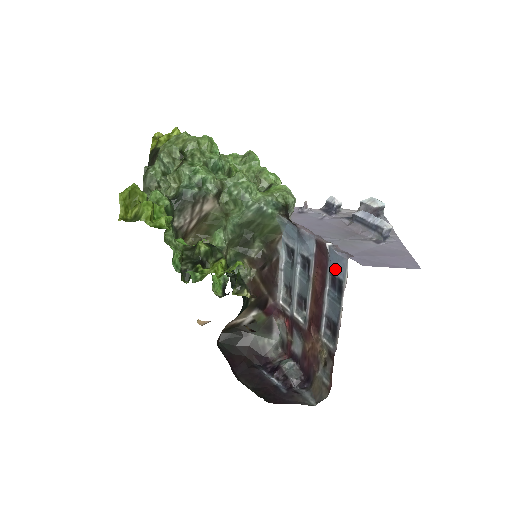
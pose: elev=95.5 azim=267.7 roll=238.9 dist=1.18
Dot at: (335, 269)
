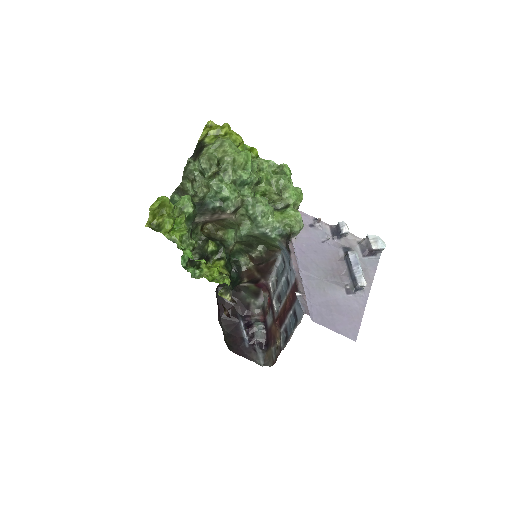
Dot at: (297, 309)
